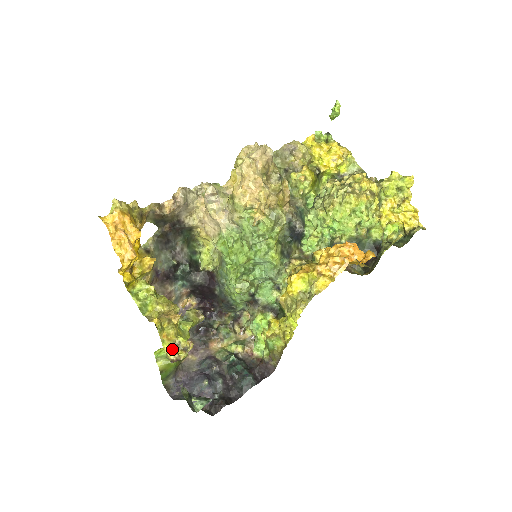
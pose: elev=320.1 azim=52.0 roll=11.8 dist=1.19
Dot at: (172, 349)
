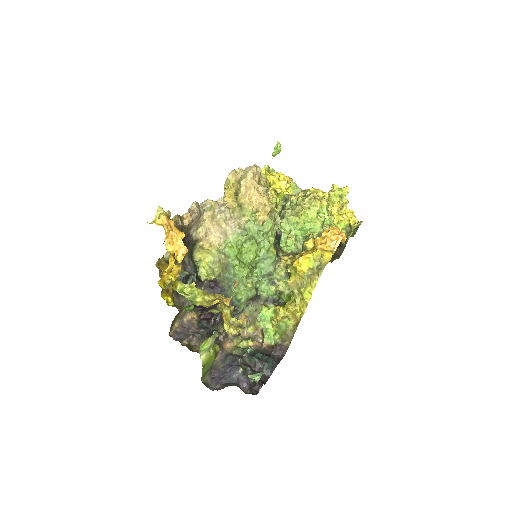
Dot at: (233, 326)
